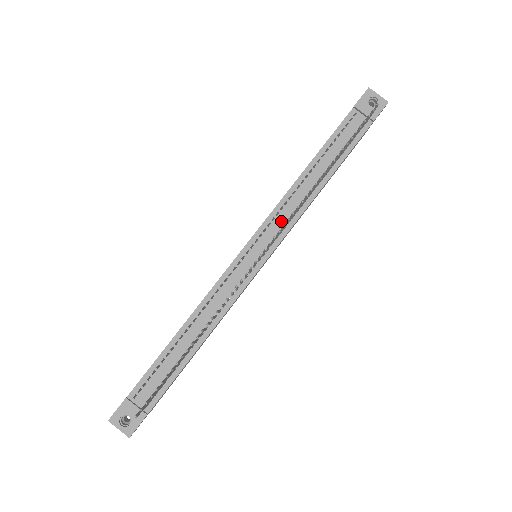
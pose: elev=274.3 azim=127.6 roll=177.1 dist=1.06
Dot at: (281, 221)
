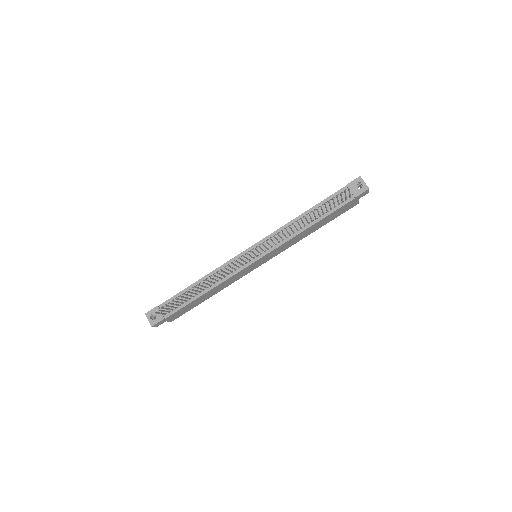
Dot at: (275, 240)
